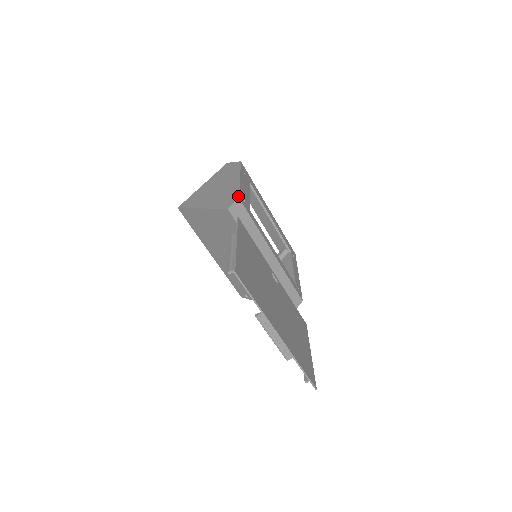
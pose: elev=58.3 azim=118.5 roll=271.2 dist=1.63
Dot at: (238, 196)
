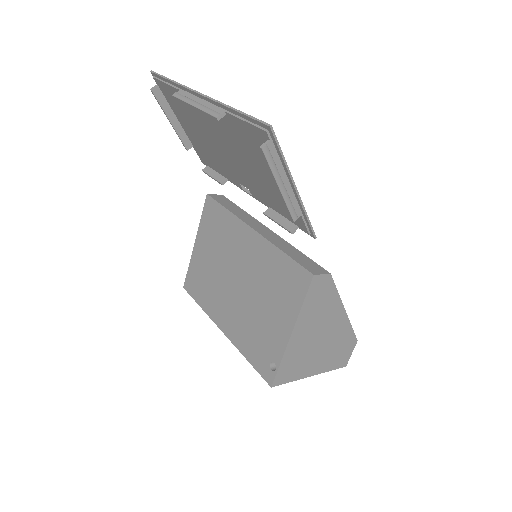
Dot at: occluded
